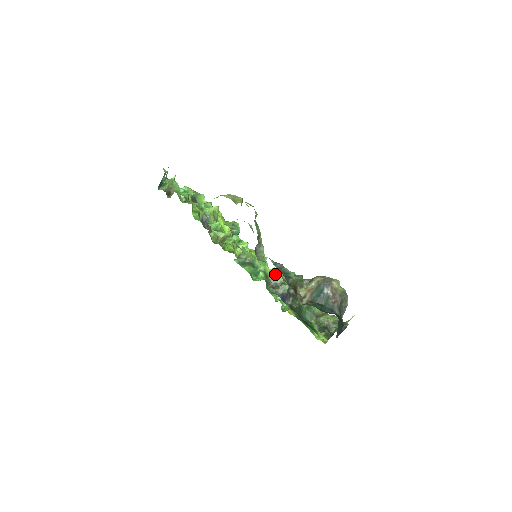
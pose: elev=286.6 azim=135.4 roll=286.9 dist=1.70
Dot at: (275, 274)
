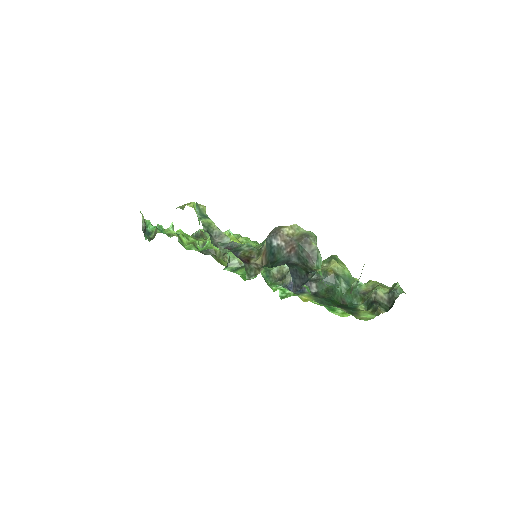
Dot at: occluded
